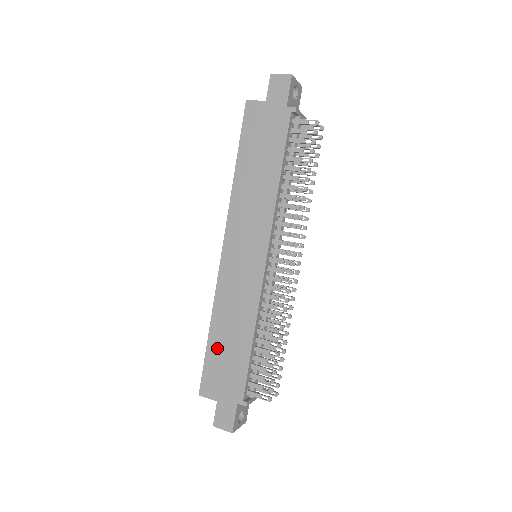
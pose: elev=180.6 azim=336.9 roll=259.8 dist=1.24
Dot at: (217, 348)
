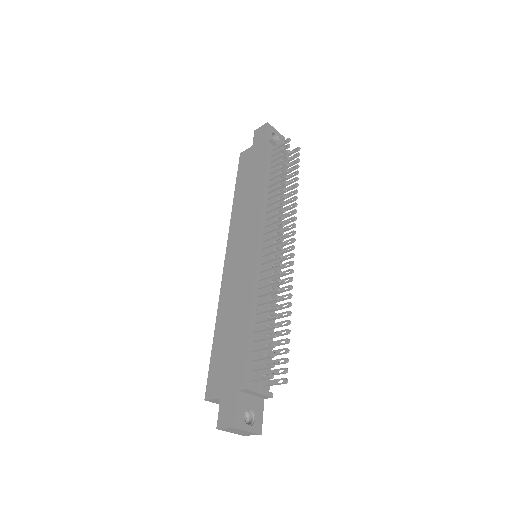
Dot at: (221, 342)
